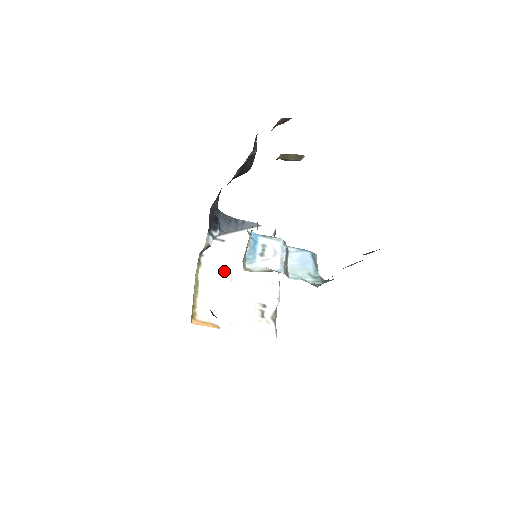
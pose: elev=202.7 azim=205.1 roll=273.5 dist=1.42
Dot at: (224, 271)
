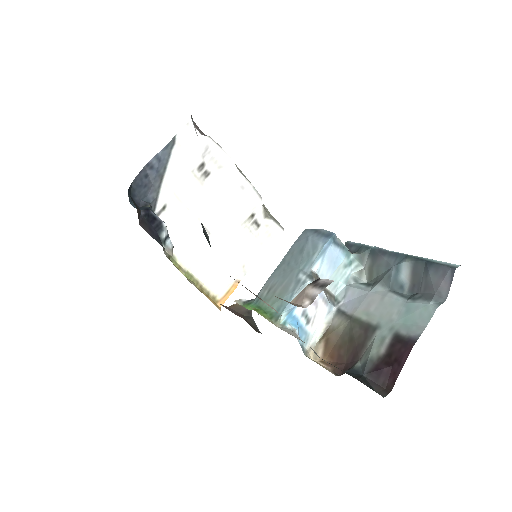
Dot at: (196, 234)
